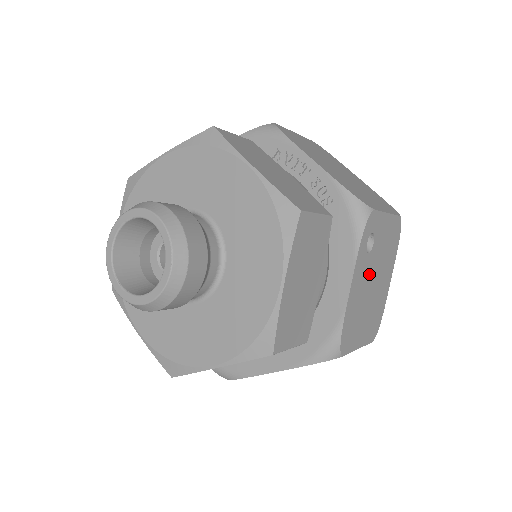
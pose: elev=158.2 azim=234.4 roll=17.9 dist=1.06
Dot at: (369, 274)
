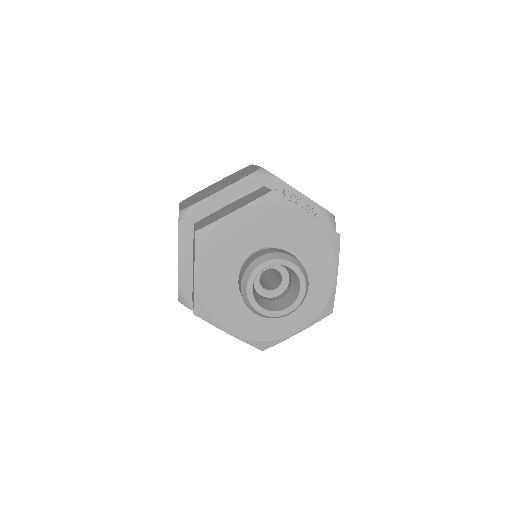
Dot at: occluded
